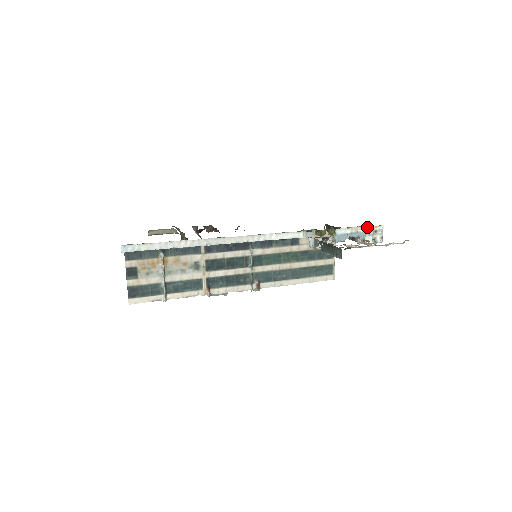
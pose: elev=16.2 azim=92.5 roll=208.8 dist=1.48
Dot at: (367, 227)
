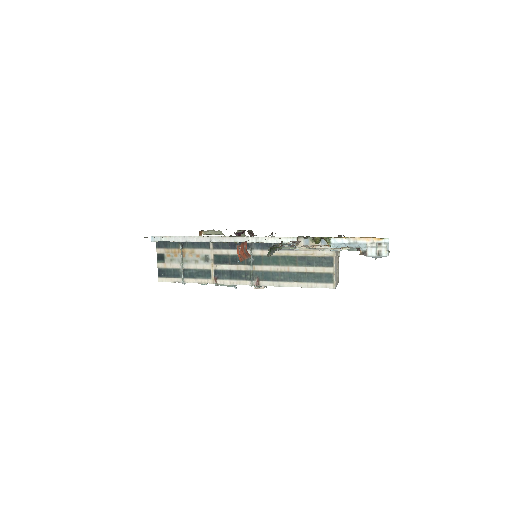
Dot at: (368, 239)
